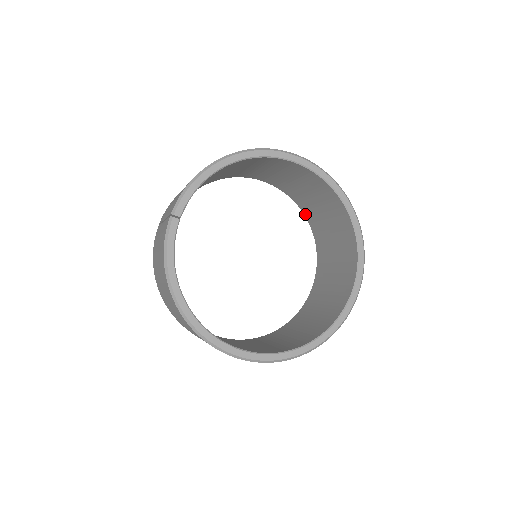
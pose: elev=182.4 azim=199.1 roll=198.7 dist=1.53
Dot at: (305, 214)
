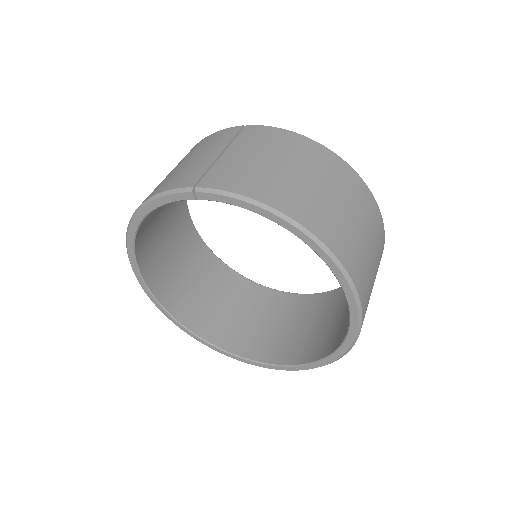
Dot at: occluded
